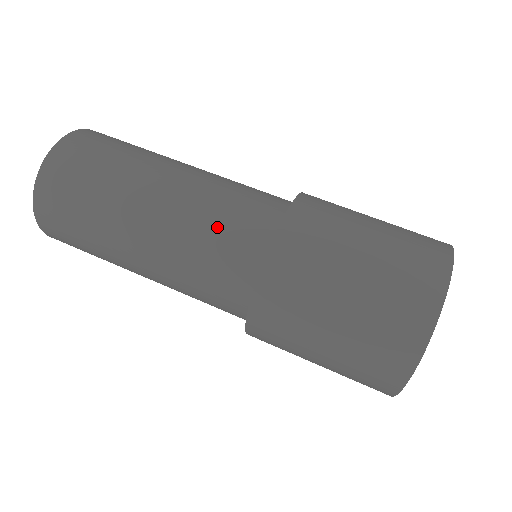
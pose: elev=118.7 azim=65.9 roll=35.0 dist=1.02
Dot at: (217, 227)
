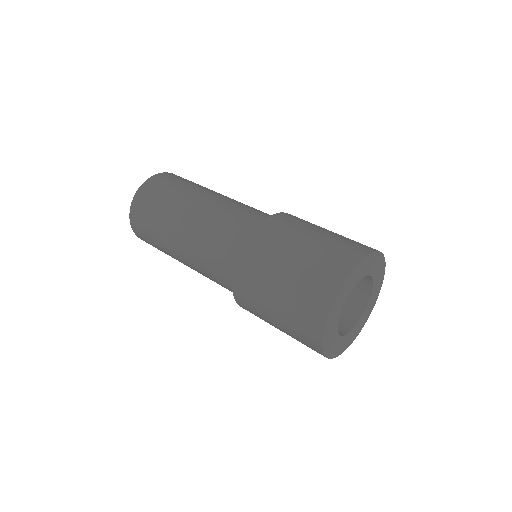
Dot at: (253, 208)
